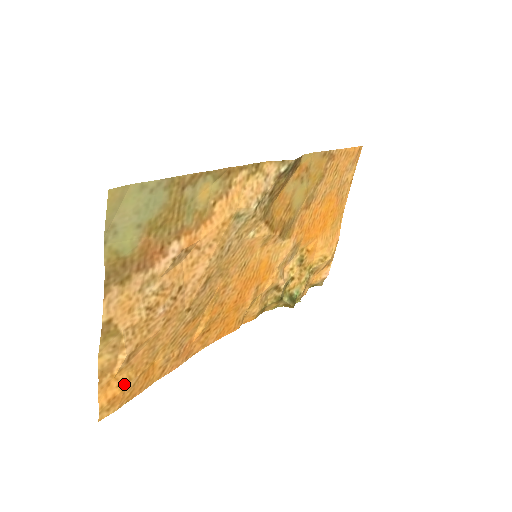
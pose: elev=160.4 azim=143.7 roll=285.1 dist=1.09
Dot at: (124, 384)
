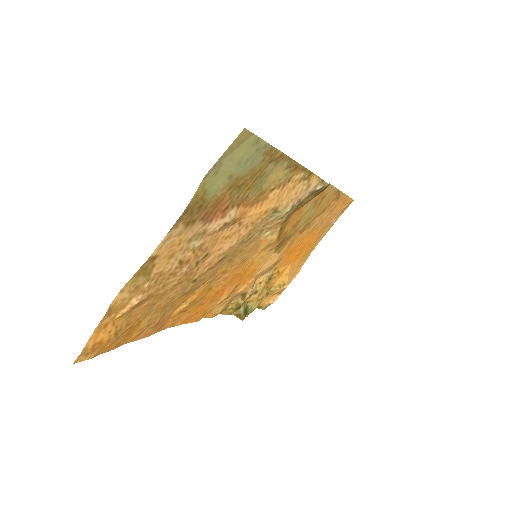
Dot at: (115, 332)
